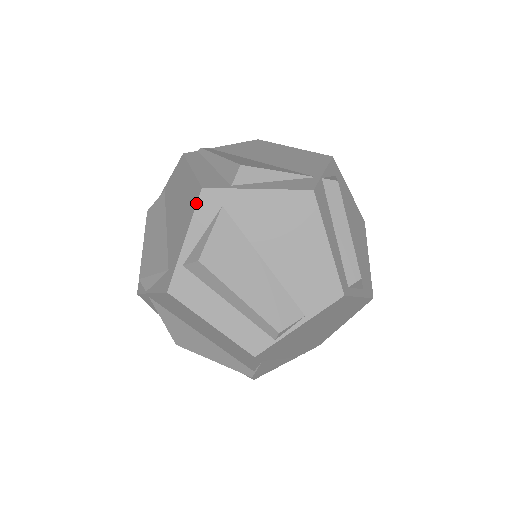
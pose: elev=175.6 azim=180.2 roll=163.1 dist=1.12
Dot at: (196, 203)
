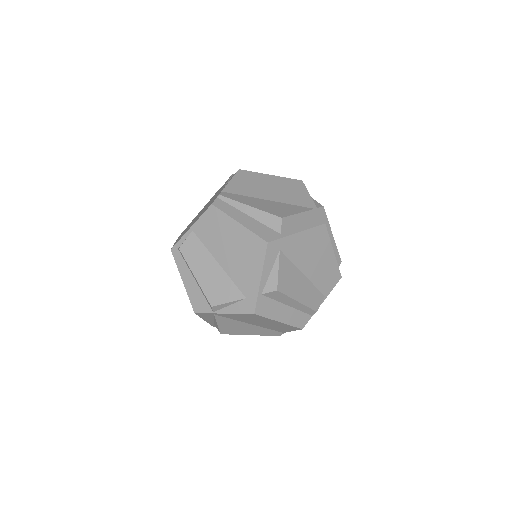
Dot at: (265, 253)
